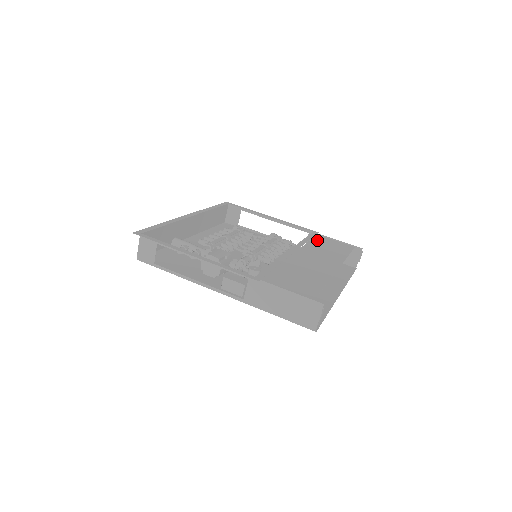
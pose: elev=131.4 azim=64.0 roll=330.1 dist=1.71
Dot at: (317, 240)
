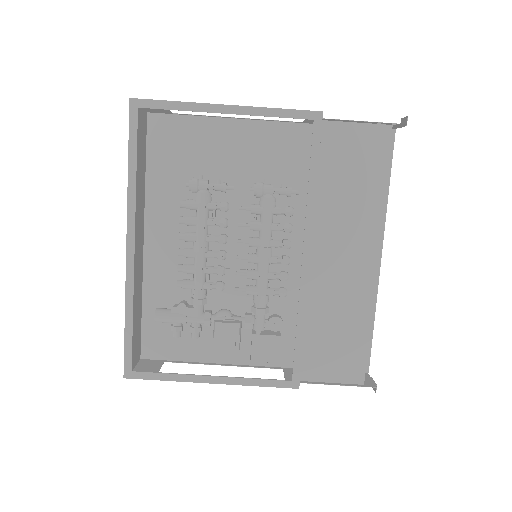
Dot at: (328, 155)
